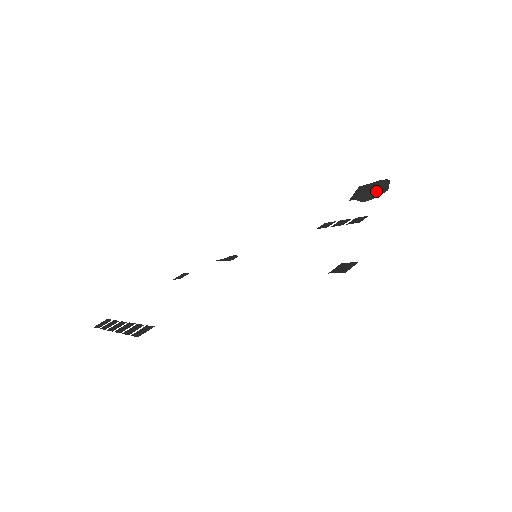
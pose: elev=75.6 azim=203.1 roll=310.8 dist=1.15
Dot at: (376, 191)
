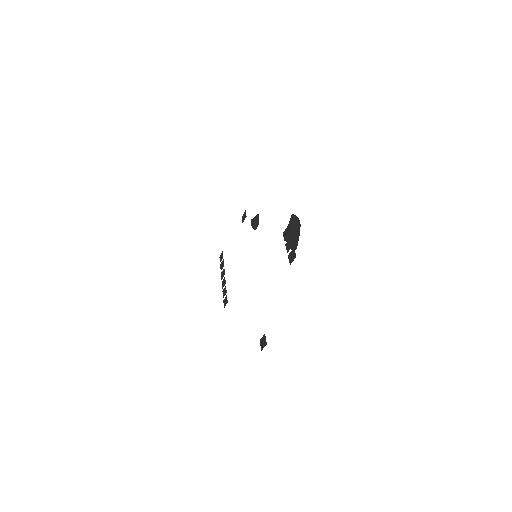
Dot at: (294, 240)
